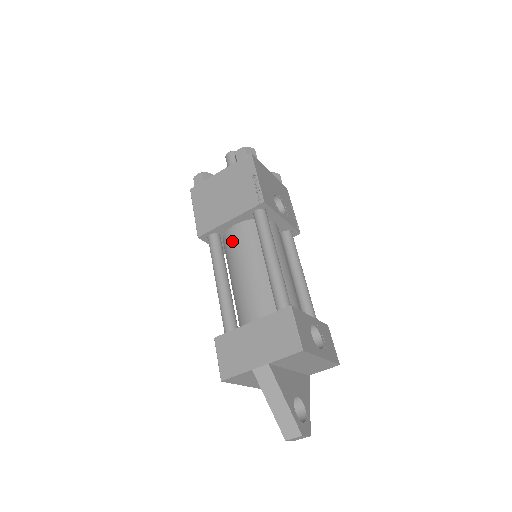
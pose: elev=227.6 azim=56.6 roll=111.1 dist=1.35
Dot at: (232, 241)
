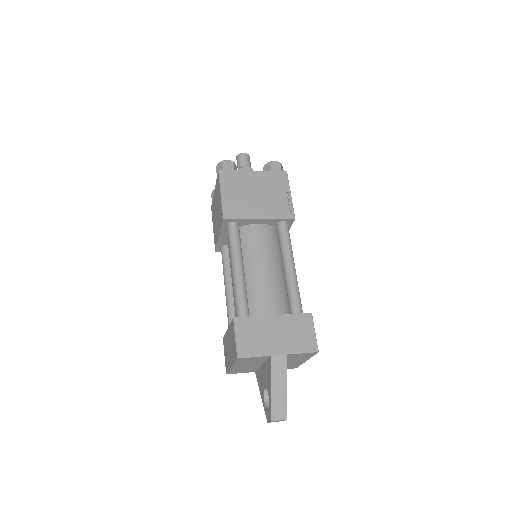
Dot at: (253, 237)
